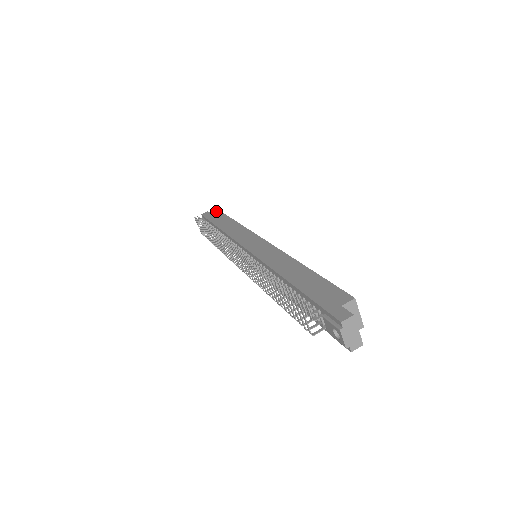
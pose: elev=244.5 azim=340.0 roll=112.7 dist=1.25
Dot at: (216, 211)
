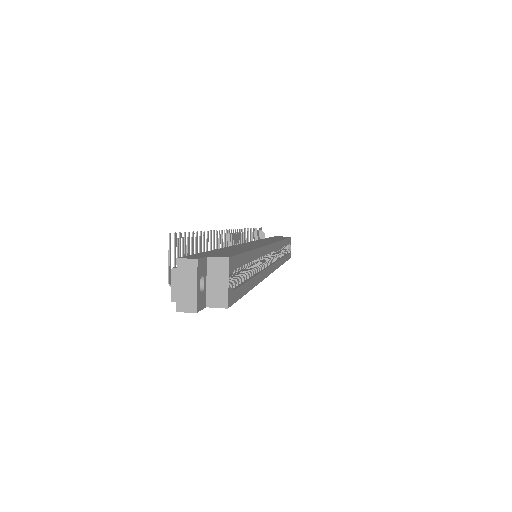
Dot at: occluded
